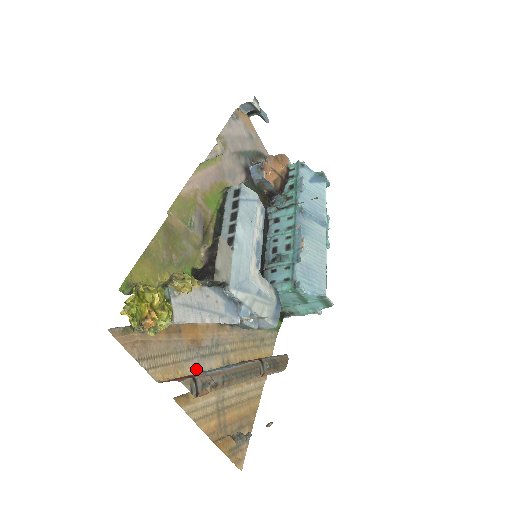
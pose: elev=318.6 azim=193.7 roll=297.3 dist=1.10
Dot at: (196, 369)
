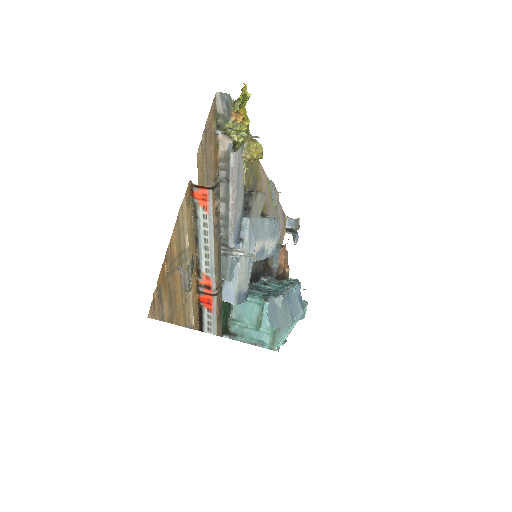
Dot at: occluded
